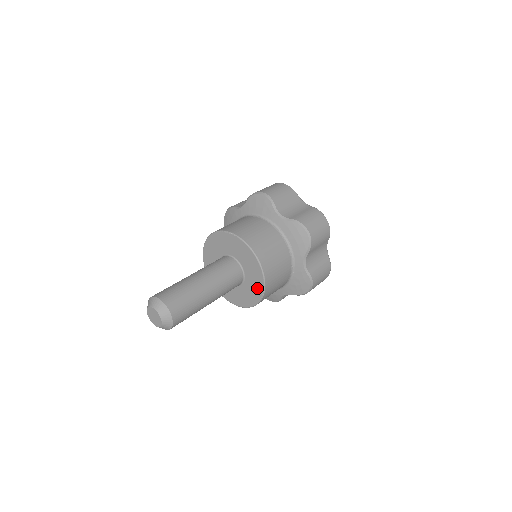
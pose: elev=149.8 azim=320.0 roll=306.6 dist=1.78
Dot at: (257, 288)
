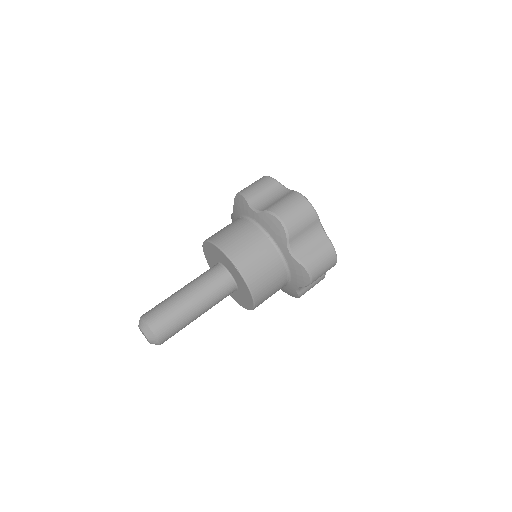
Dot at: (246, 304)
